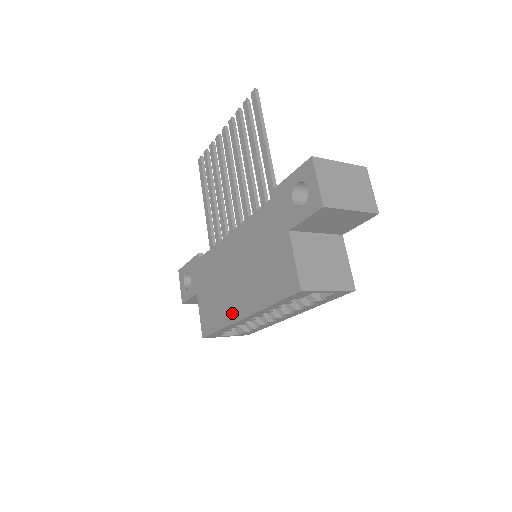
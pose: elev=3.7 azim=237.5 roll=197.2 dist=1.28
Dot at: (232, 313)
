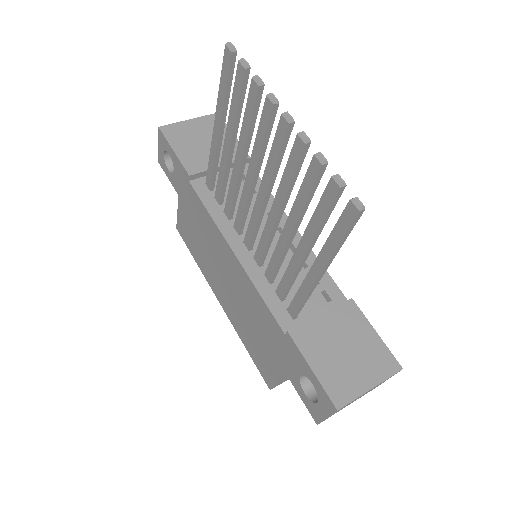
Dot at: (211, 281)
